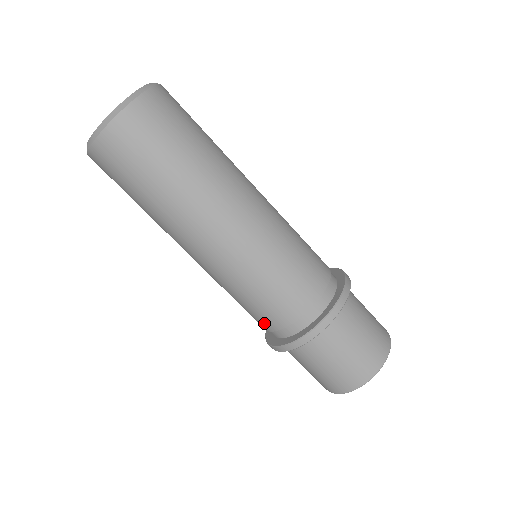
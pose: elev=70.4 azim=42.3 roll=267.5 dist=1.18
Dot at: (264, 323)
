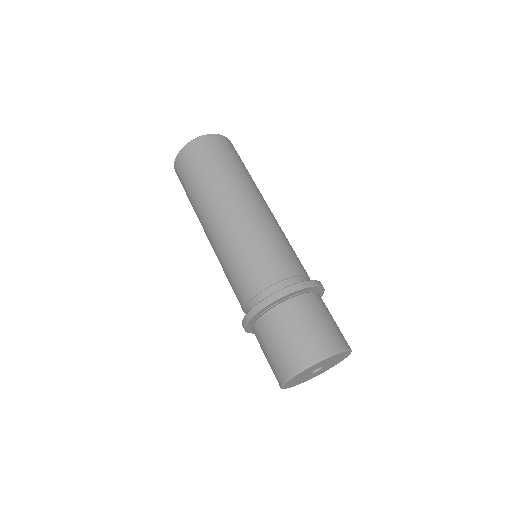
Dot at: (275, 272)
